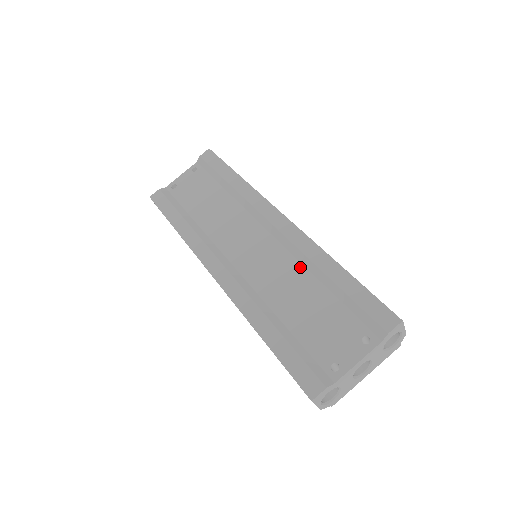
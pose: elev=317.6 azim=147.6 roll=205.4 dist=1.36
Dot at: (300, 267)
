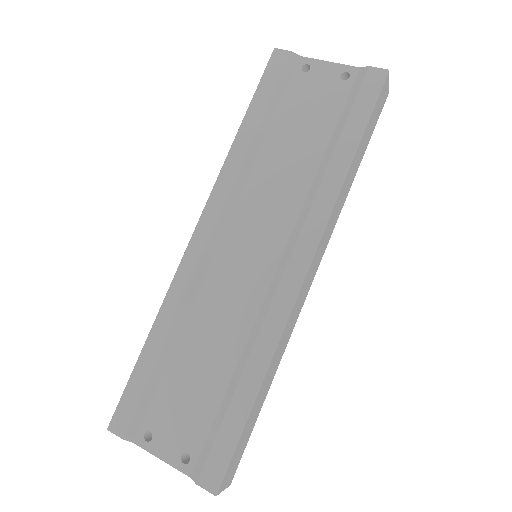
Dot at: (244, 335)
